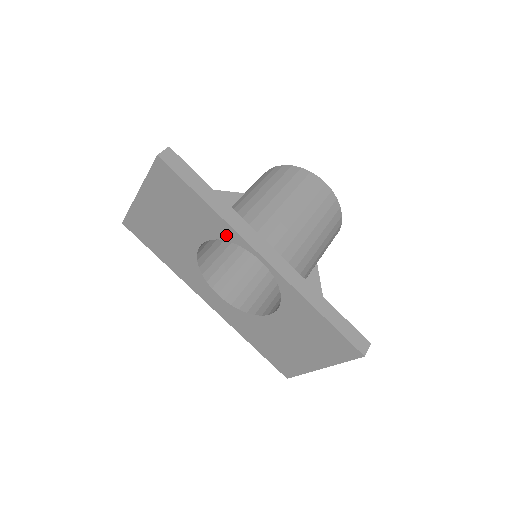
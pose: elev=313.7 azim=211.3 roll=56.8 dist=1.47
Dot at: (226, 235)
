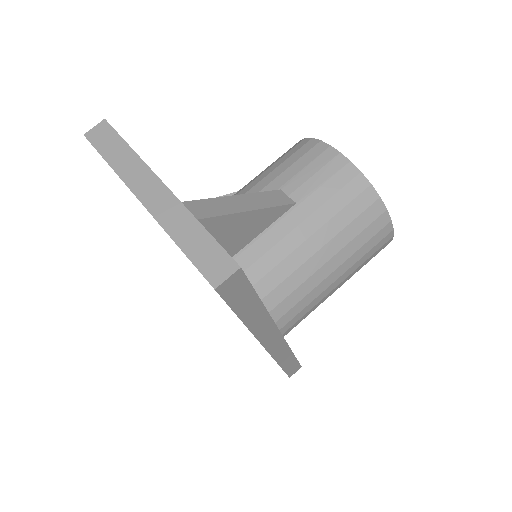
Dot at: occluded
